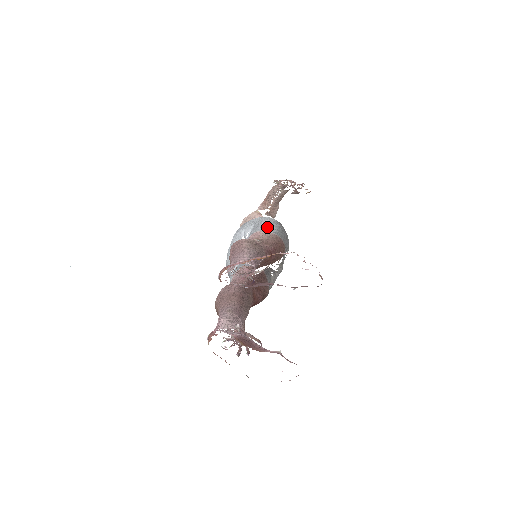
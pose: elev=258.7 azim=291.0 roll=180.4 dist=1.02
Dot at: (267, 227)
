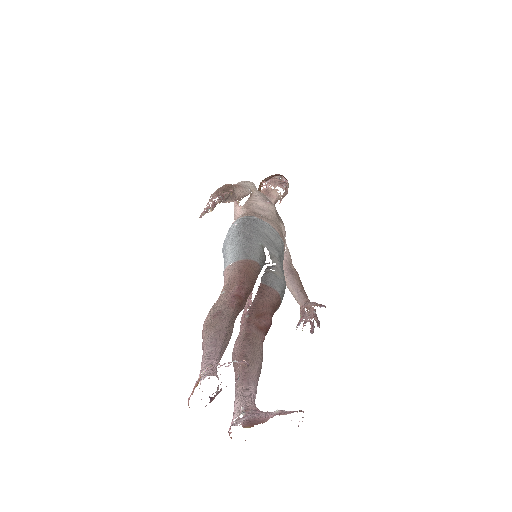
Dot at: (228, 258)
